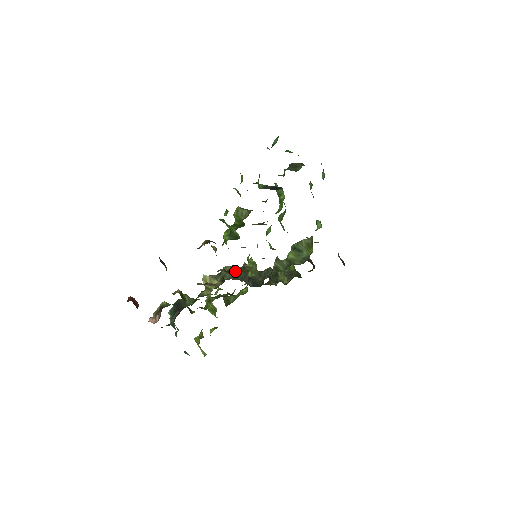
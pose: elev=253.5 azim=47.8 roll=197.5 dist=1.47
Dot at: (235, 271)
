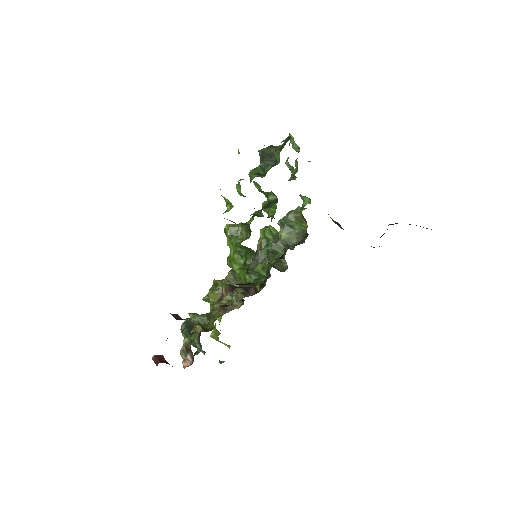
Dot at: occluded
